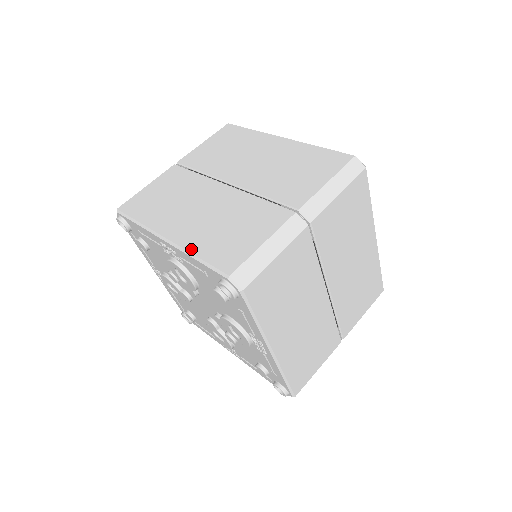
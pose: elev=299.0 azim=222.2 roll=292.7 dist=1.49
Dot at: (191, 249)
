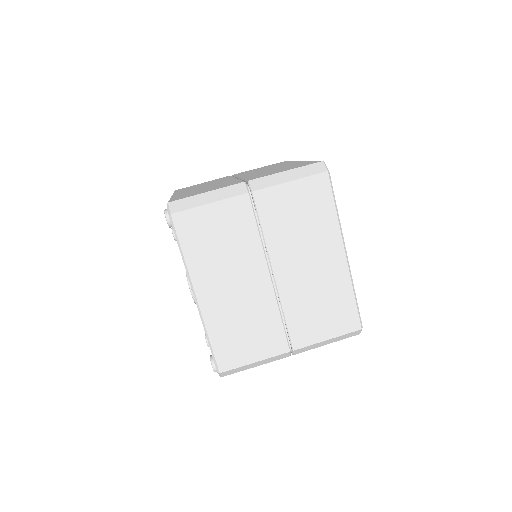
Dot at: (209, 328)
